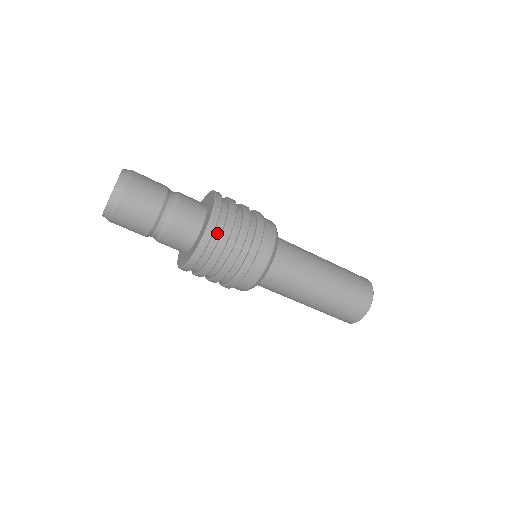
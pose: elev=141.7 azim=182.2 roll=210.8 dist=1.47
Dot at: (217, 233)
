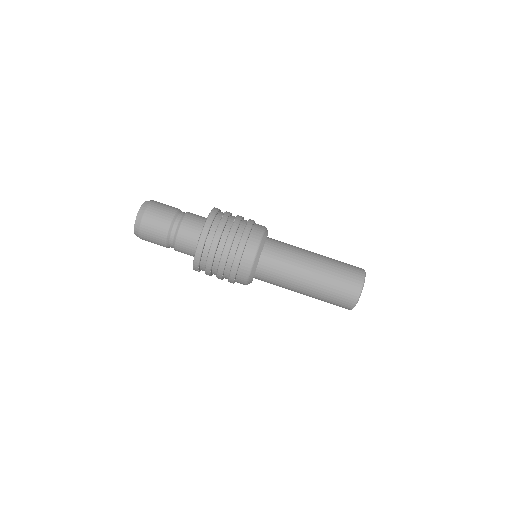
Dot at: (203, 264)
